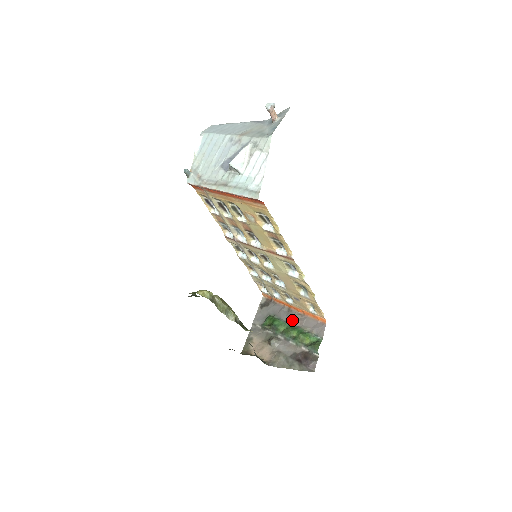
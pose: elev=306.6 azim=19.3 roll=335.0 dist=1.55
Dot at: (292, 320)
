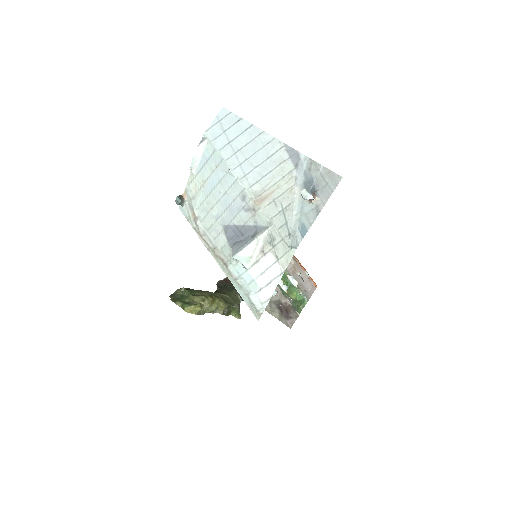
Dot at: occluded
